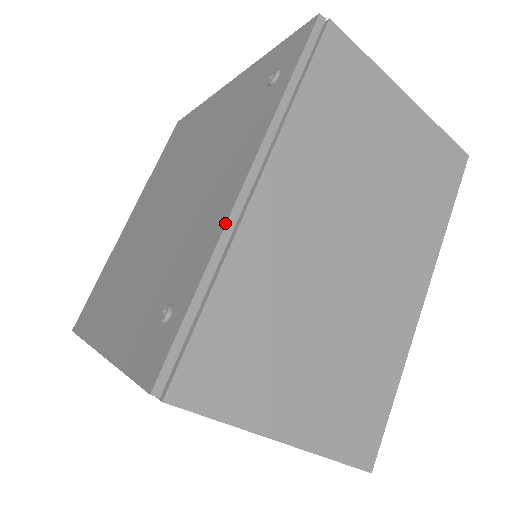
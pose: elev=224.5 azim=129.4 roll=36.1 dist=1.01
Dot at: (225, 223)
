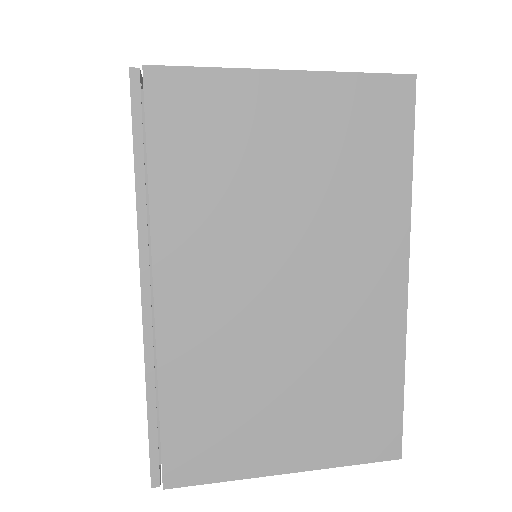
Dot at: occluded
